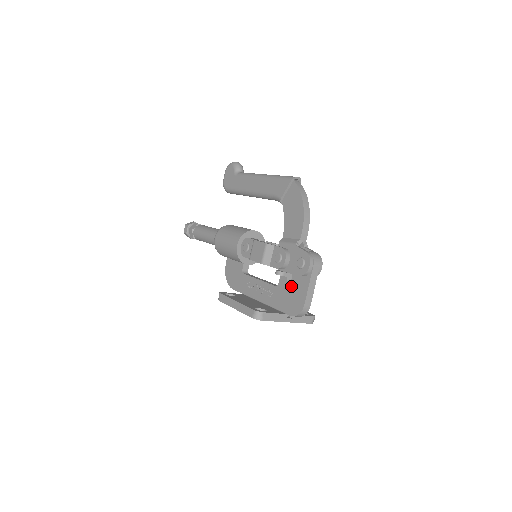
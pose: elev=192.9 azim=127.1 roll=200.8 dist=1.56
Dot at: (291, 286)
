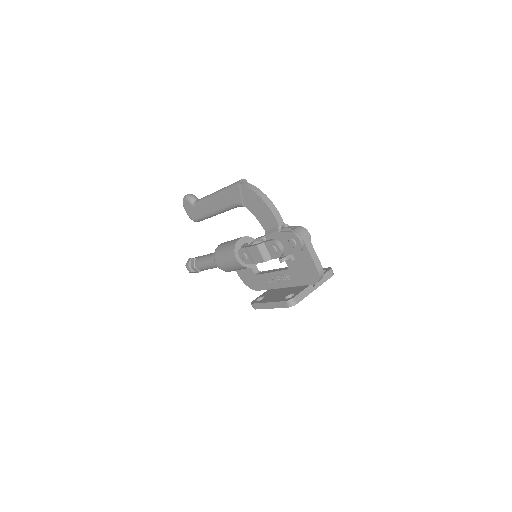
Dot at: (298, 263)
